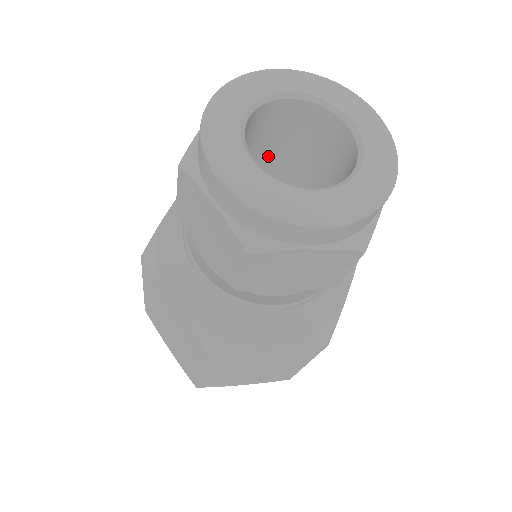
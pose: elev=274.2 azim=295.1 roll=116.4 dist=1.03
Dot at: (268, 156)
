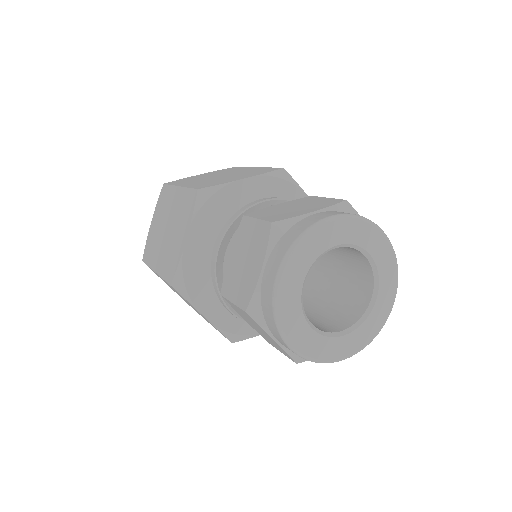
Dot at: occluded
